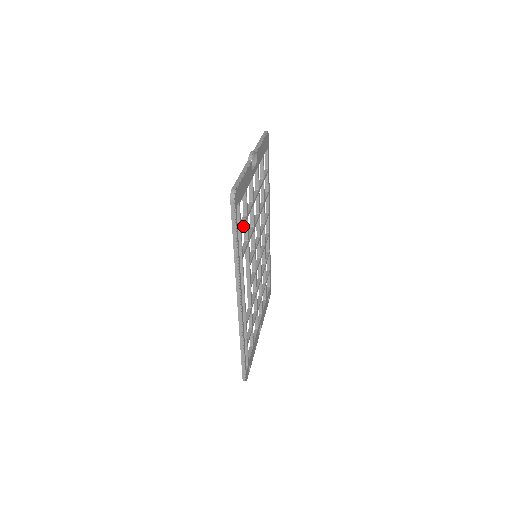
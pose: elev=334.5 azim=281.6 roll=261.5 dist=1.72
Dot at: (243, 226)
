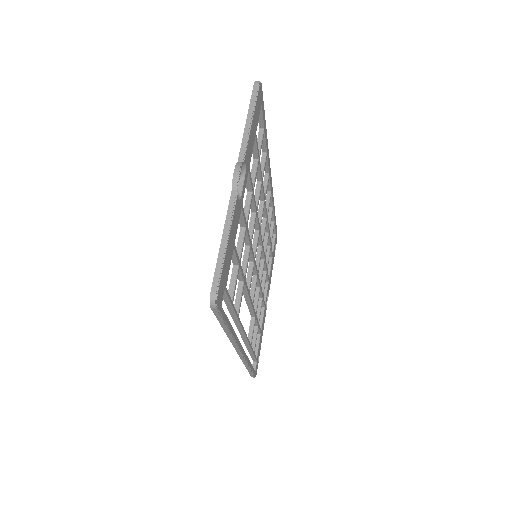
Dot at: (234, 290)
